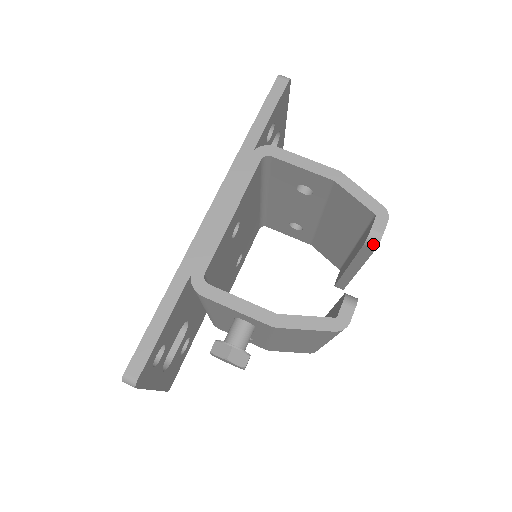
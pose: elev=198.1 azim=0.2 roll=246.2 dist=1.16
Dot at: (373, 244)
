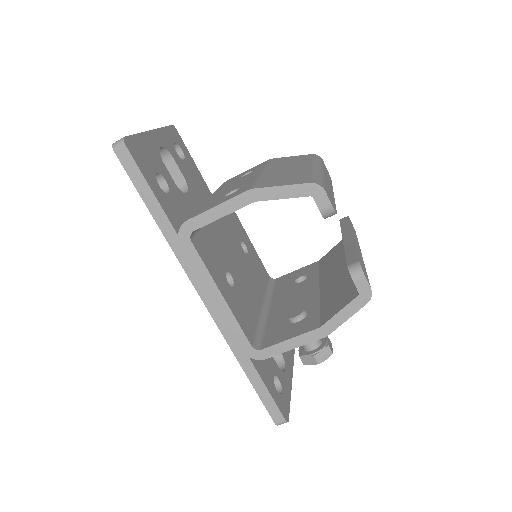
Dot at: (331, 215)
